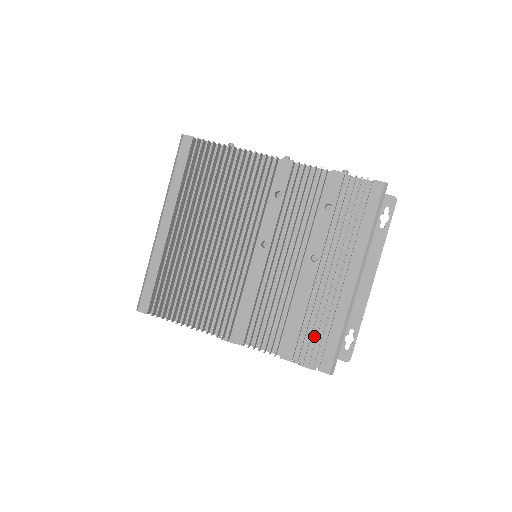
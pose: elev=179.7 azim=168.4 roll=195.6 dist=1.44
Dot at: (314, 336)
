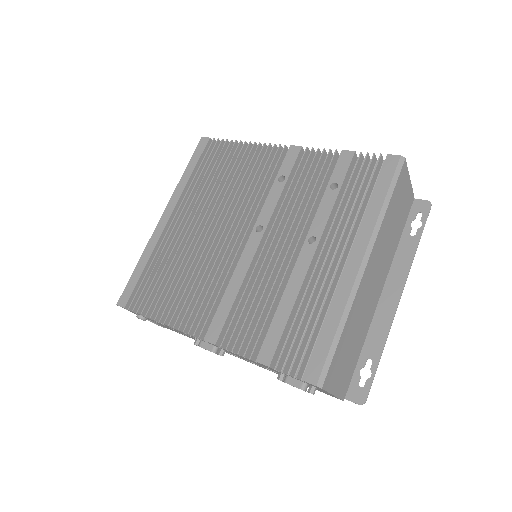
Dot at: (305, 339)
